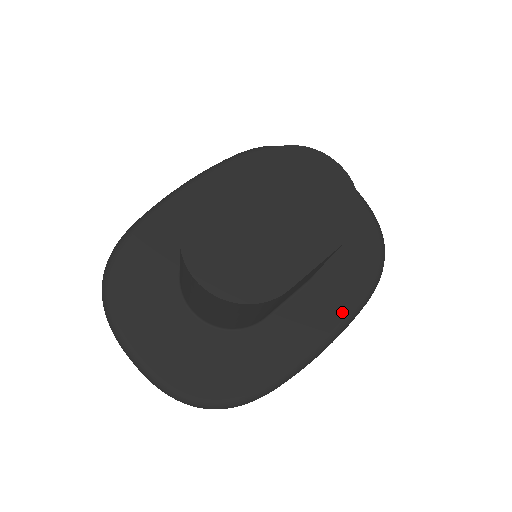
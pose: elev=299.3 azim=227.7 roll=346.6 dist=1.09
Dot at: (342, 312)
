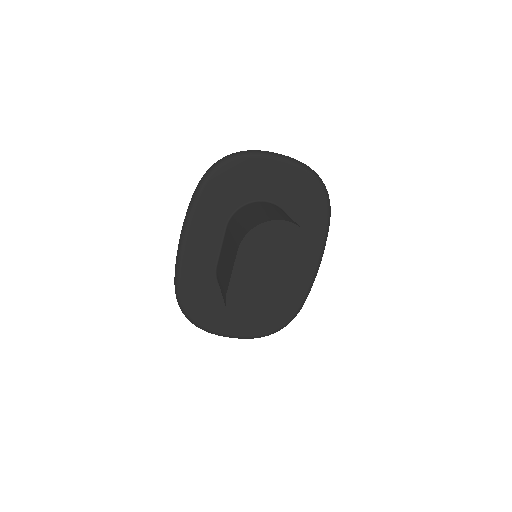
Dot at: (319, 244)
